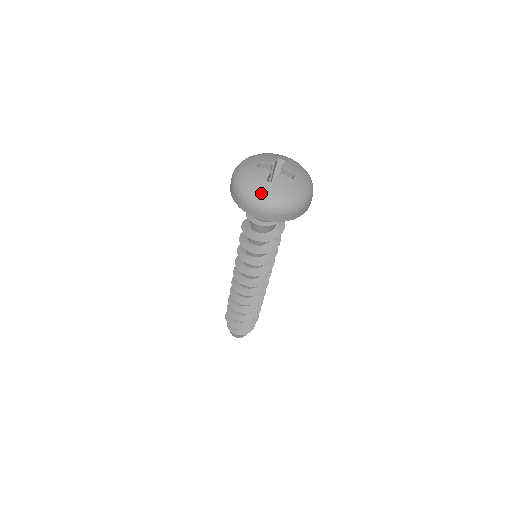
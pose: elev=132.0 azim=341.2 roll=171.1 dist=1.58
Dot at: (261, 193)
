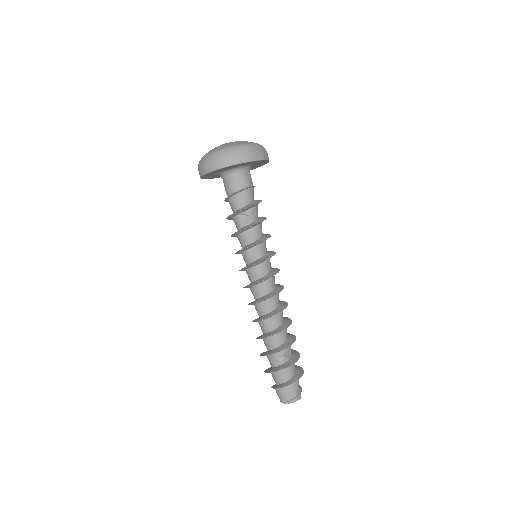
Dot at: occluded
